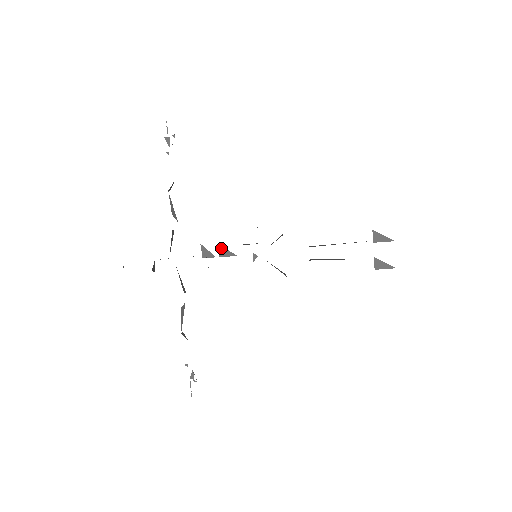
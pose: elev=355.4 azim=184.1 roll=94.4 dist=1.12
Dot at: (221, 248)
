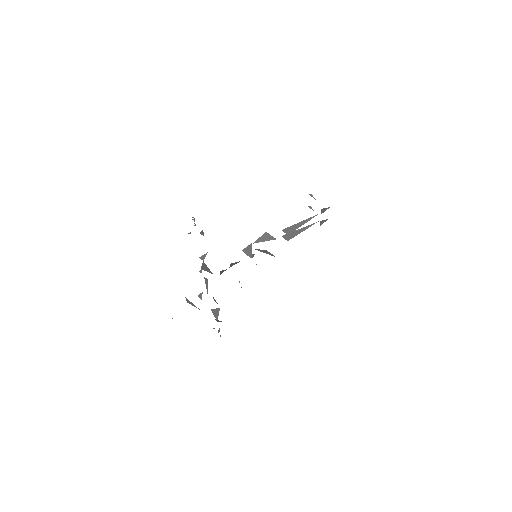
Dot at: (232, 264)
